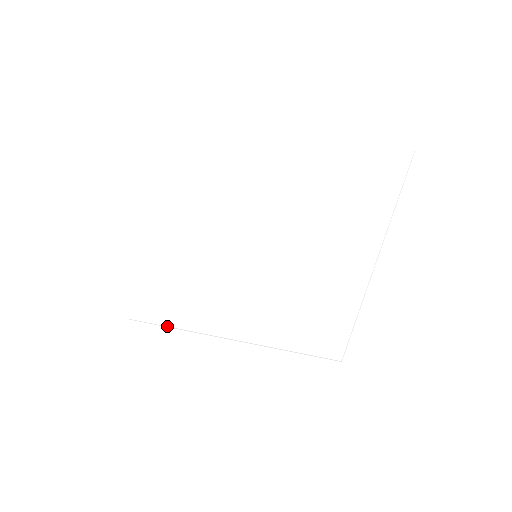
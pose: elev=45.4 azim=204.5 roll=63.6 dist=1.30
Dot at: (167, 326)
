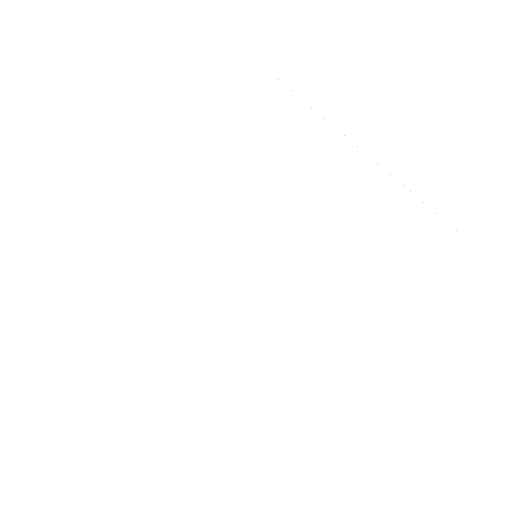
Dot at: occluded
